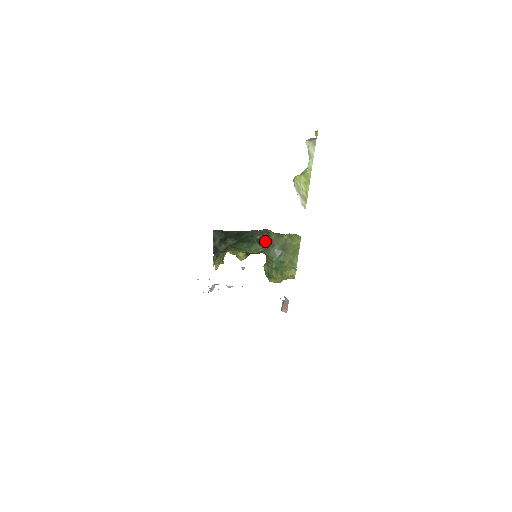
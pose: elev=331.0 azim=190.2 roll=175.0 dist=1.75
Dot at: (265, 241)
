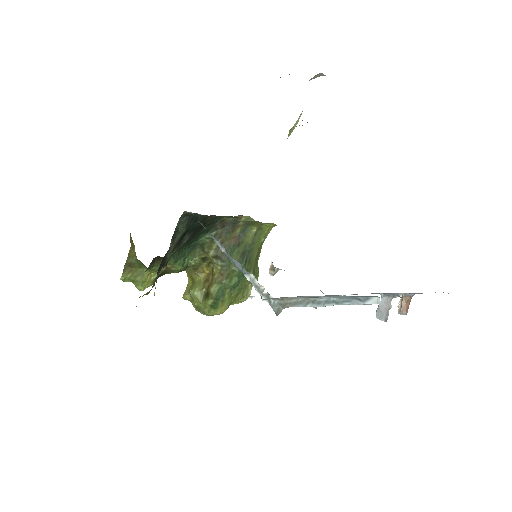
Dot at: (223, 240)
